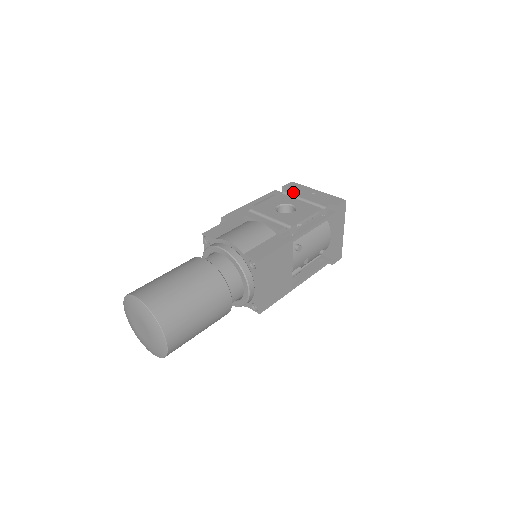
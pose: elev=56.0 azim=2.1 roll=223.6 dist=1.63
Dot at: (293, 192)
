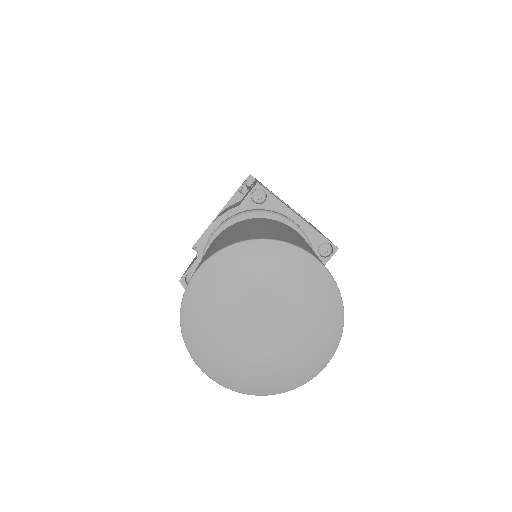
Dot at: occluded
